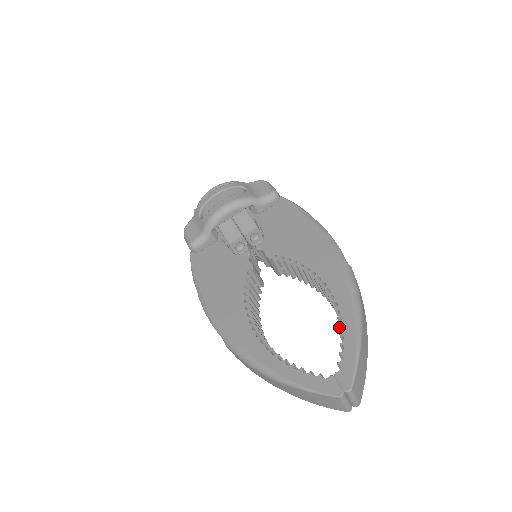
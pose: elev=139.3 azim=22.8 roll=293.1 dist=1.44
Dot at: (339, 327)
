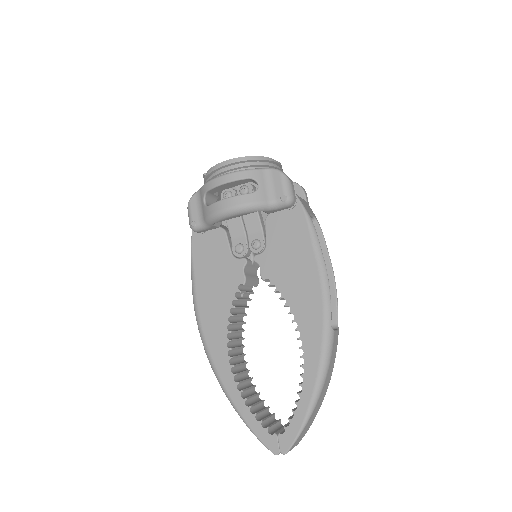
Dot at: occluded
